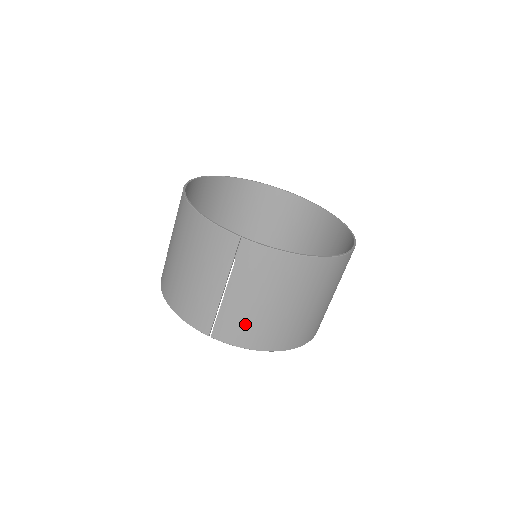
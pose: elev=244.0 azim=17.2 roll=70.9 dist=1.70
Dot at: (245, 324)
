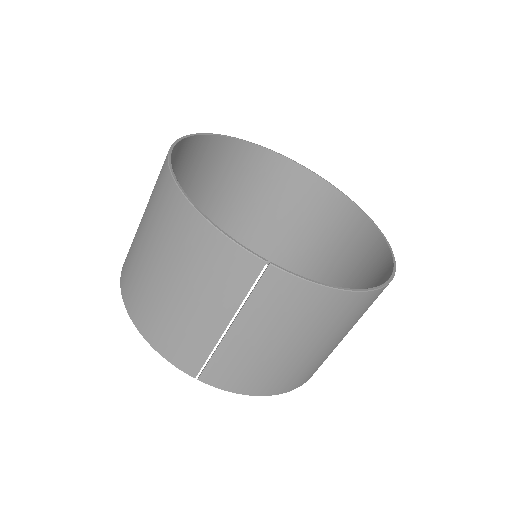
Dot at: (250, 369)
